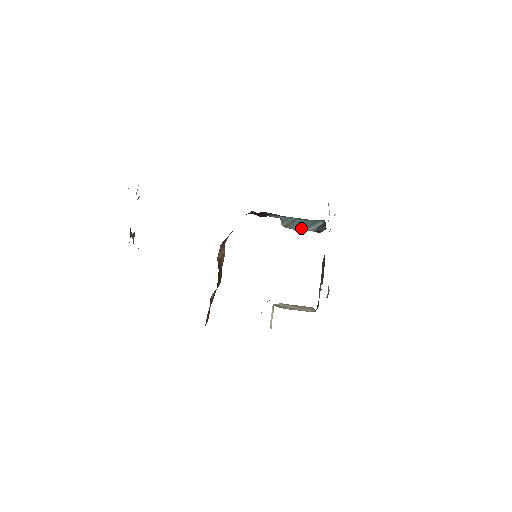
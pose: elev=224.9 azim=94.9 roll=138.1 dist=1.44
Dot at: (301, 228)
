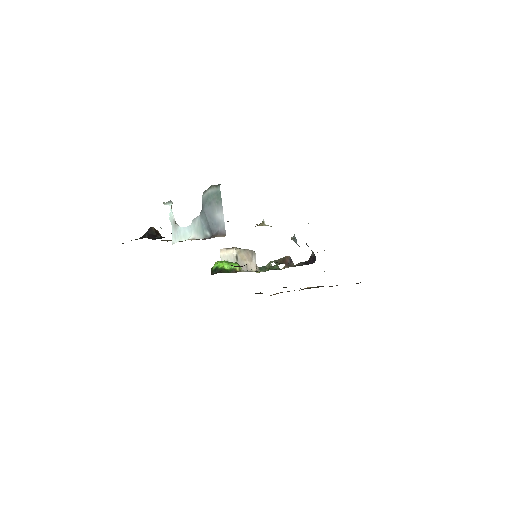
Dot at: occluded
